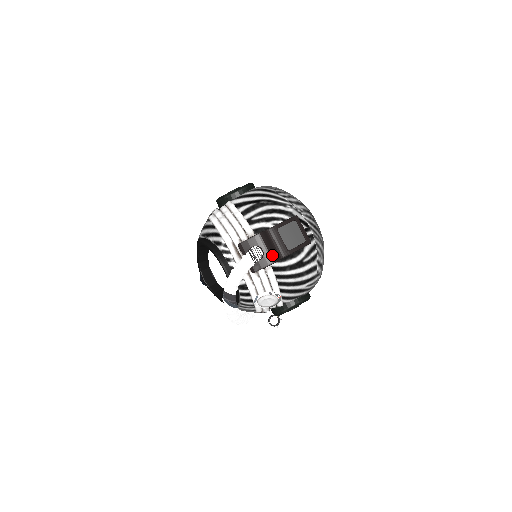
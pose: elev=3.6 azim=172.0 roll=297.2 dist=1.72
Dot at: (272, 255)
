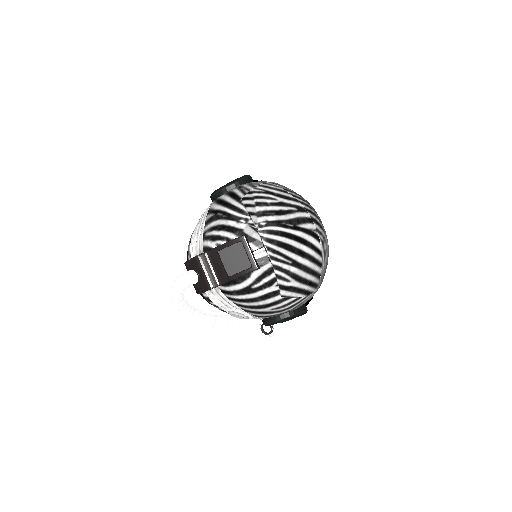
Dot at: (207, 281)
